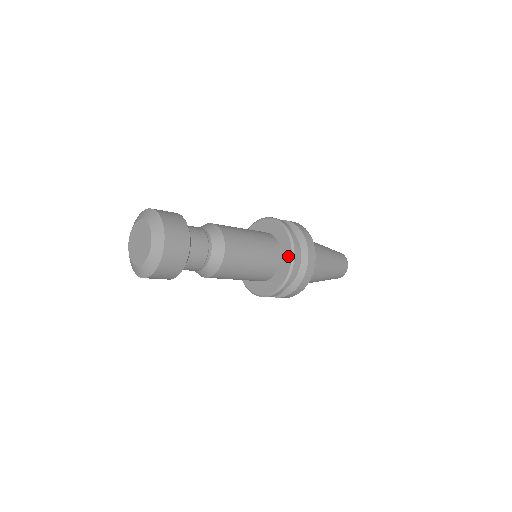
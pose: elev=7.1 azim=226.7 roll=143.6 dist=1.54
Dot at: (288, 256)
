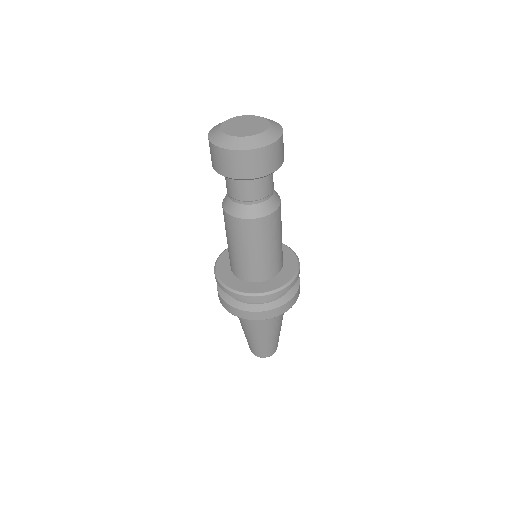
Dot at: (292, 257)
